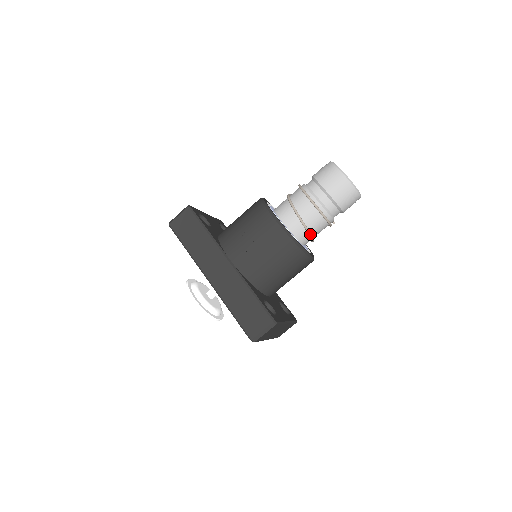
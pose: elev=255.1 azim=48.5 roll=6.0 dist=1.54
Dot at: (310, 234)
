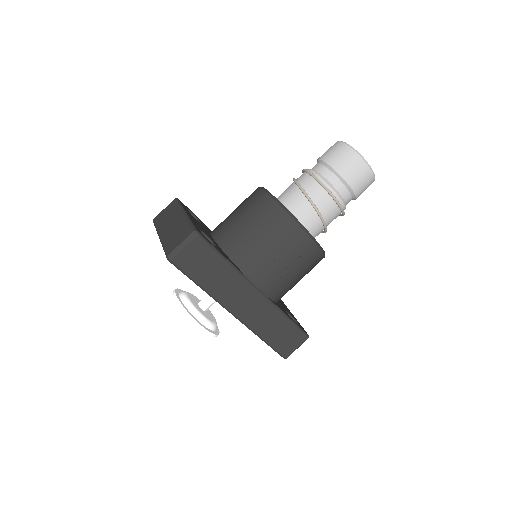
Dot at: (325, 232)
